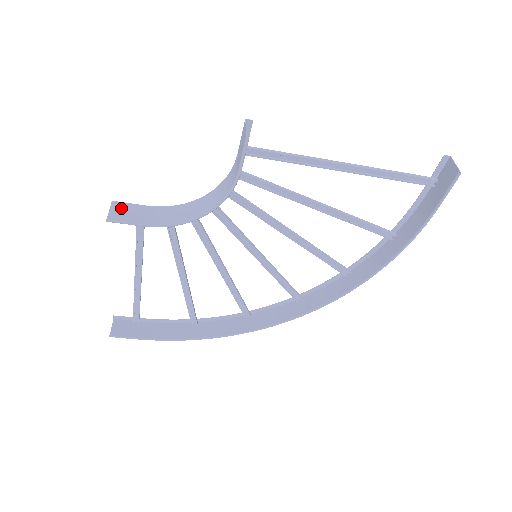
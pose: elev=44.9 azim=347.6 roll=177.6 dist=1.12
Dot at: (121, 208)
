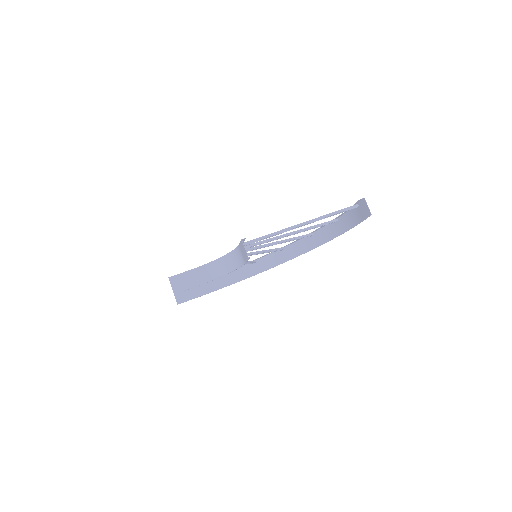
Dot at: (176, 281)
